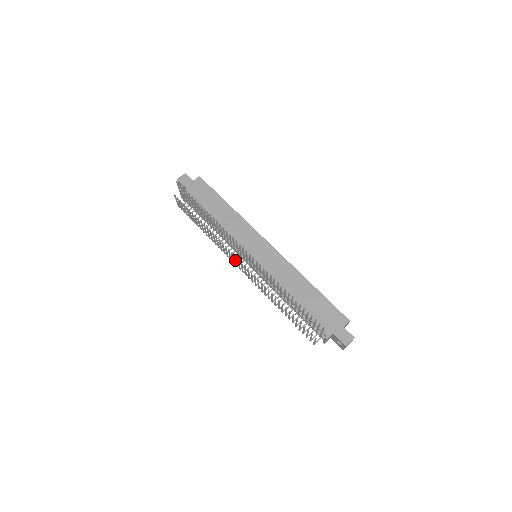
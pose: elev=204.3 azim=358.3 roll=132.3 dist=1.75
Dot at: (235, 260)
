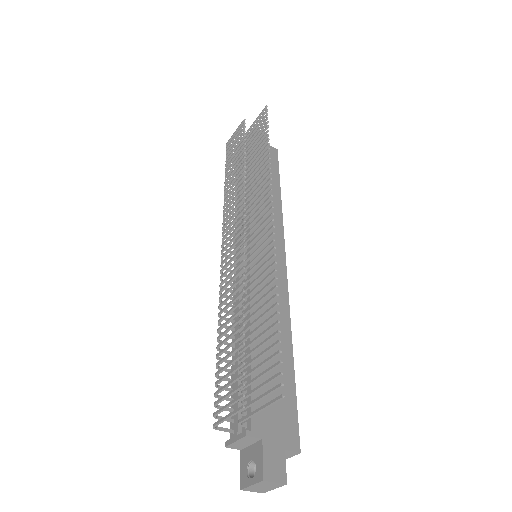
Dot at: (235, 224)
